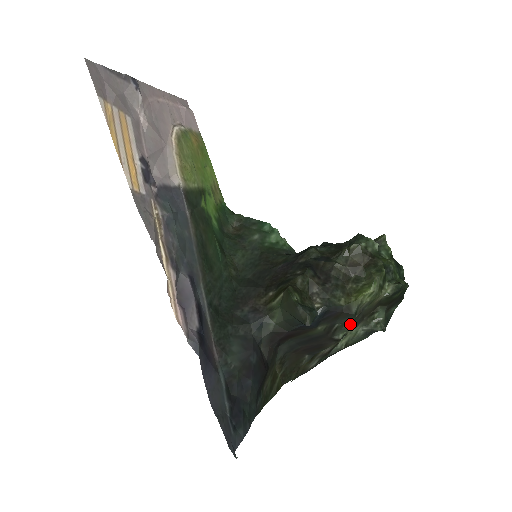
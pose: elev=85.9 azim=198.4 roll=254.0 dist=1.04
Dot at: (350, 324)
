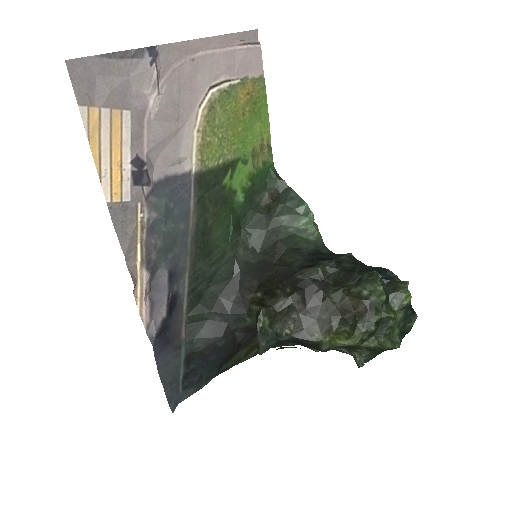
Dot at: occluded
